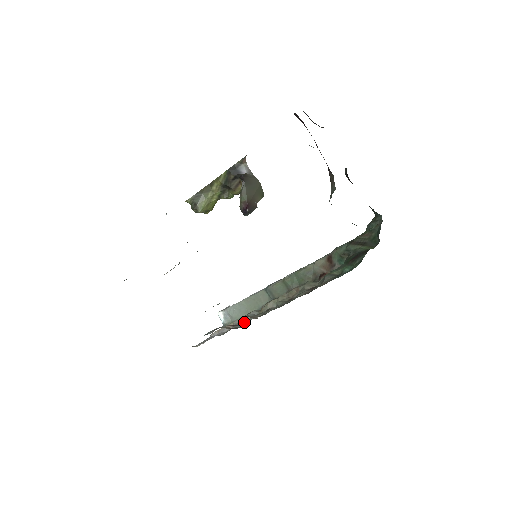
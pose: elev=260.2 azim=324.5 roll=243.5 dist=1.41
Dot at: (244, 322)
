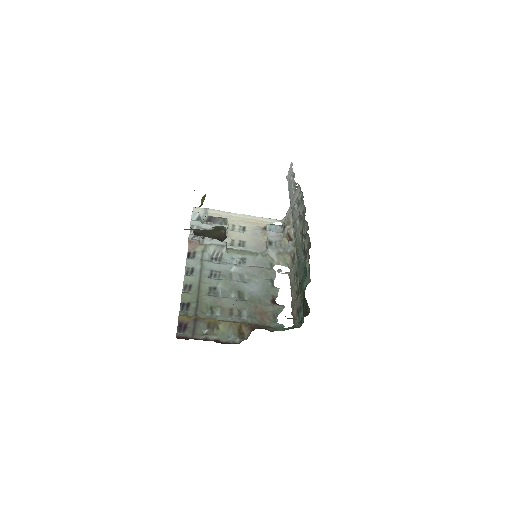
Dot at: occluded
